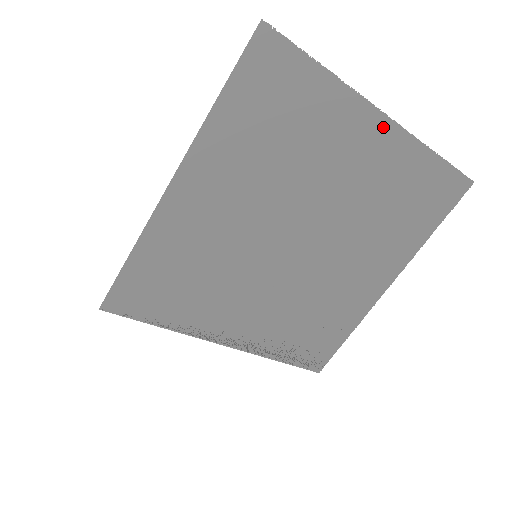
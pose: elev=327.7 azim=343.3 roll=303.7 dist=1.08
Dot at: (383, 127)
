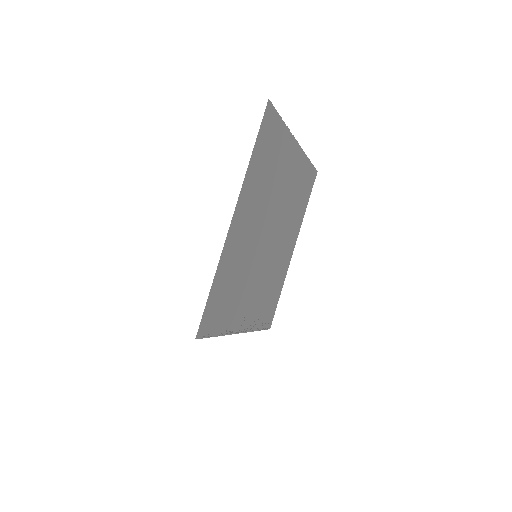
Dot at: (297, 150)
